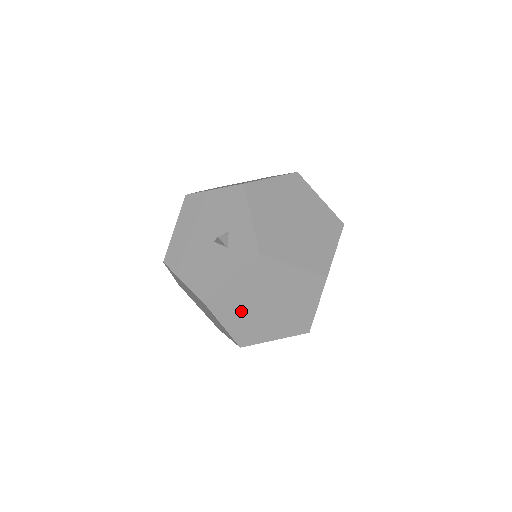
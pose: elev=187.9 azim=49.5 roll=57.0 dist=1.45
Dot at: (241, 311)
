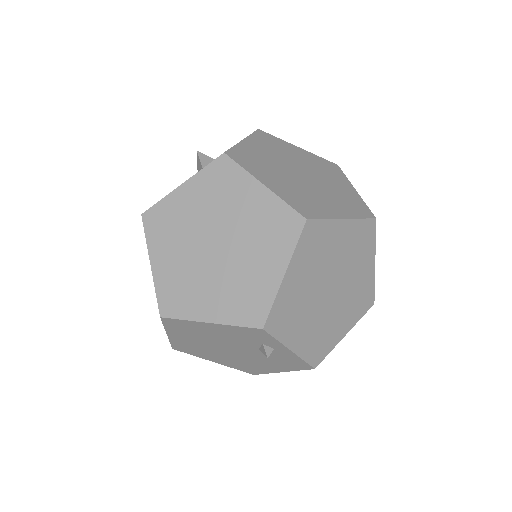
Dot at: (179, 244)
